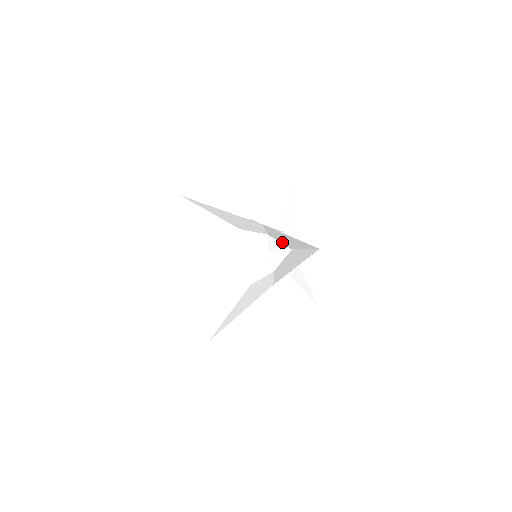
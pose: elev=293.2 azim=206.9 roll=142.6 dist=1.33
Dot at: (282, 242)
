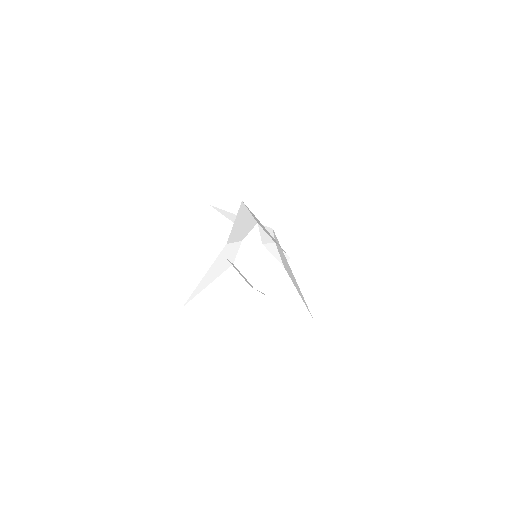
Dot at: (275, 241)
